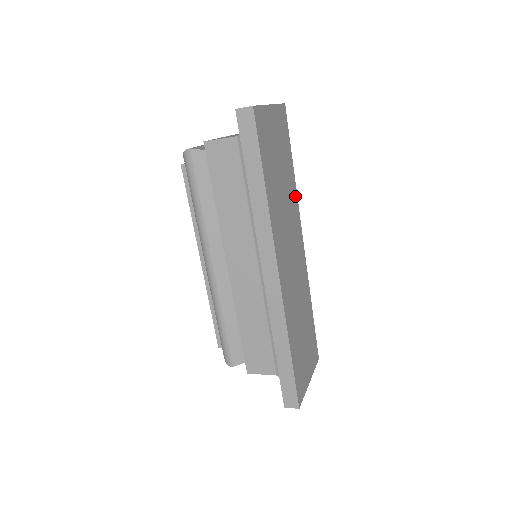
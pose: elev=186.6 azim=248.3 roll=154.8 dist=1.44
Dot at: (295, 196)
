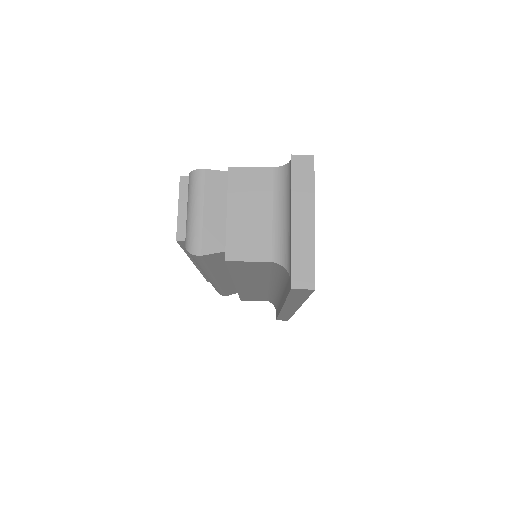
Dot at: occluded
